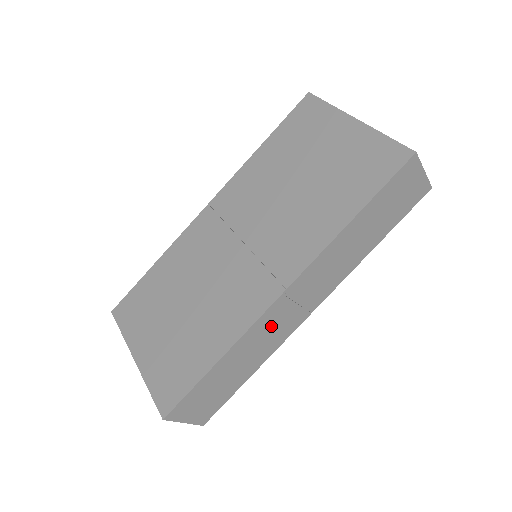
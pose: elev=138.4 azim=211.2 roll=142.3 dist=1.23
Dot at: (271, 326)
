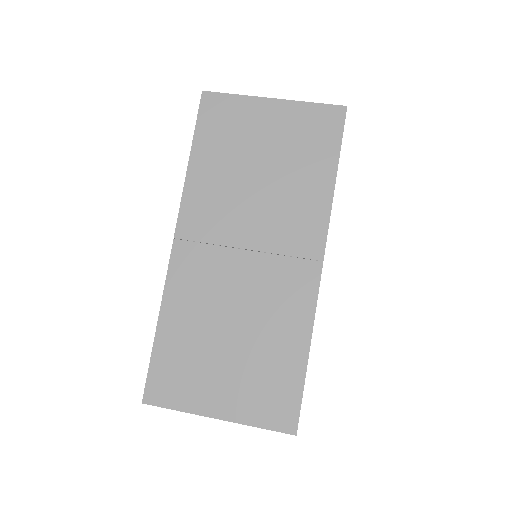
Dot at: occluded
